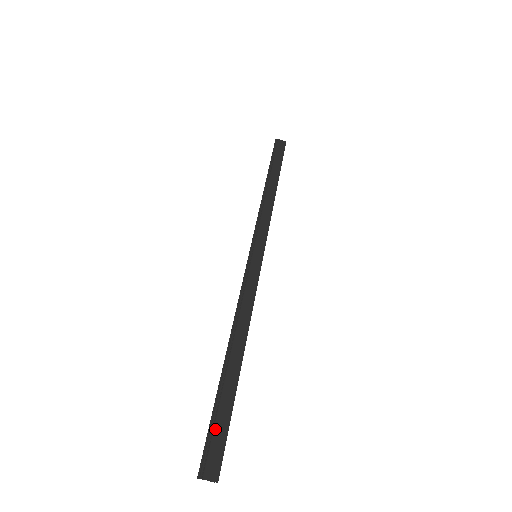
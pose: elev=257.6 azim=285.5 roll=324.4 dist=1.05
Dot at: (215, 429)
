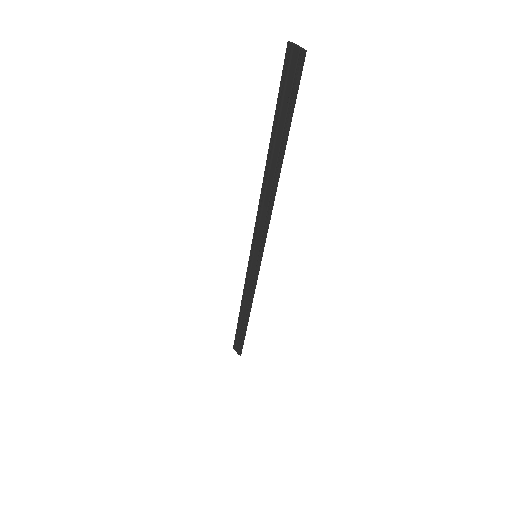
Dot at: (286, 93)
